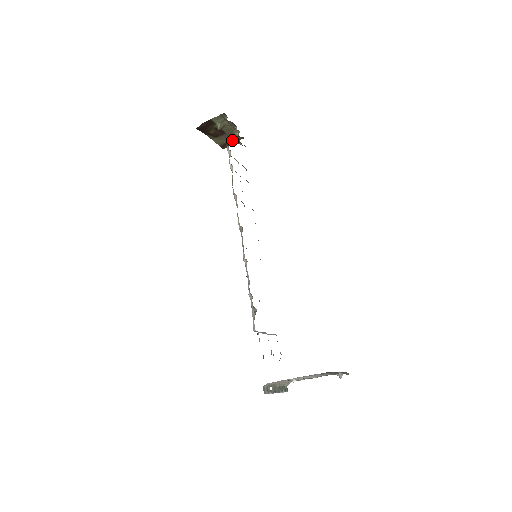
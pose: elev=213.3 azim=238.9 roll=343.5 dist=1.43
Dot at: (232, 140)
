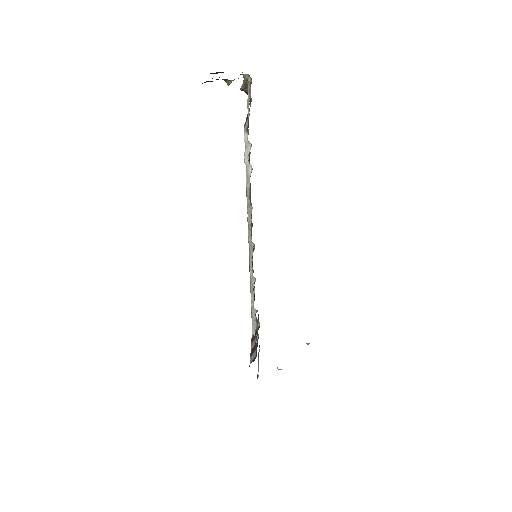
Dot at: occluded
